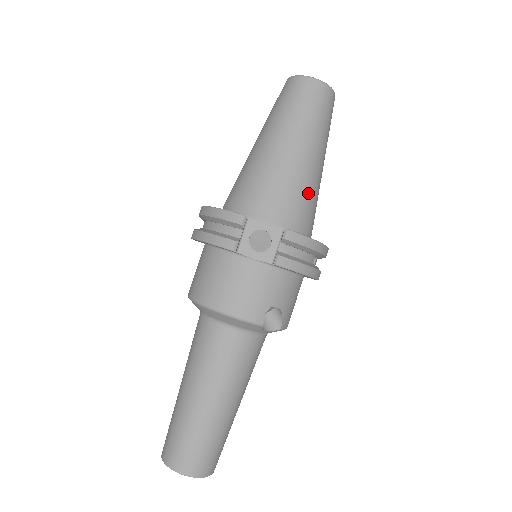
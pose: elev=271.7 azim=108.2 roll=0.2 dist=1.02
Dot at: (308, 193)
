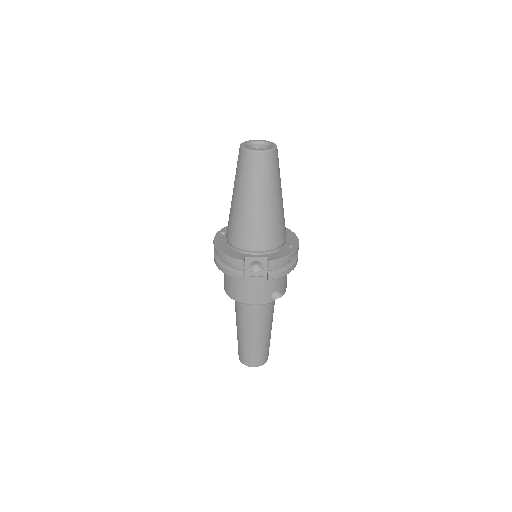
Dot at: (276, 225)
